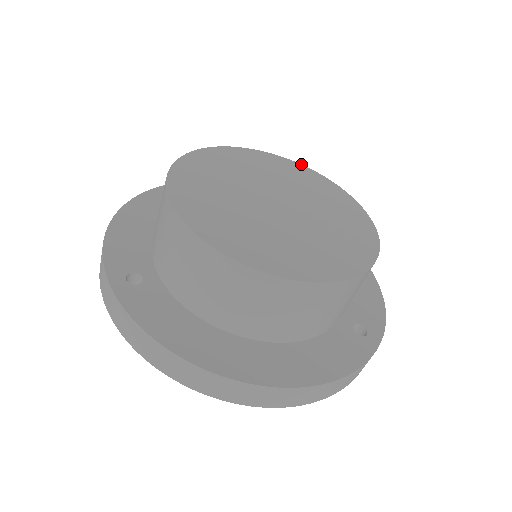
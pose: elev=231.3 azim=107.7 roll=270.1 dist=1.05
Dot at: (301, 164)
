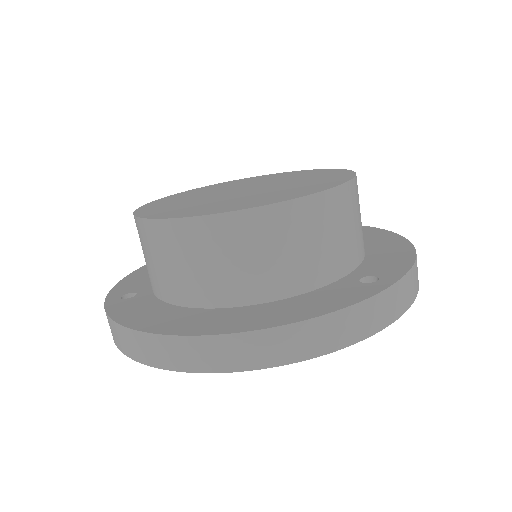
Dot at: (296, 171)
